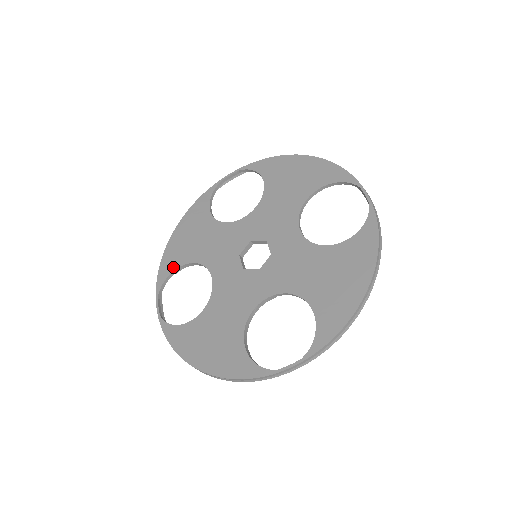
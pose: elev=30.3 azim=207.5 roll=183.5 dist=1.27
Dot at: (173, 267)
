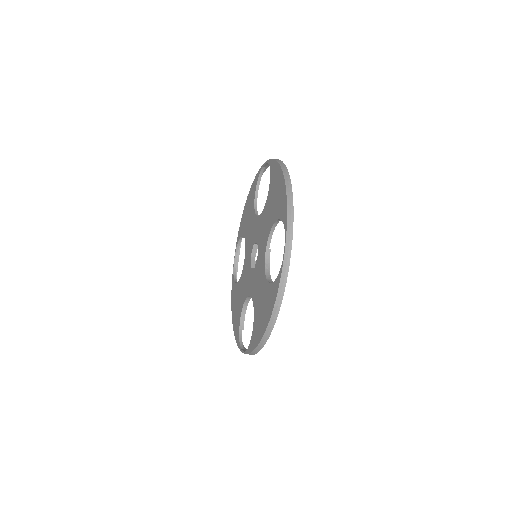
Dot at: (238, 327)
